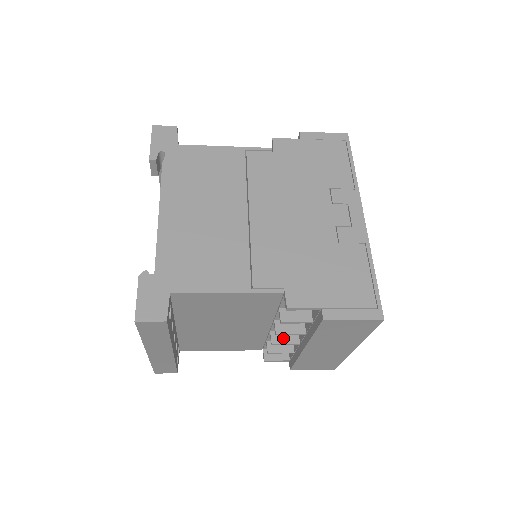
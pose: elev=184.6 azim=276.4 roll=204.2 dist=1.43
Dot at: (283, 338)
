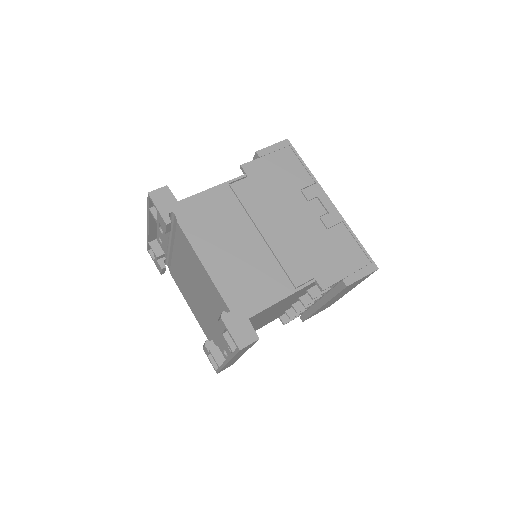
Dot at: (302, 305)
